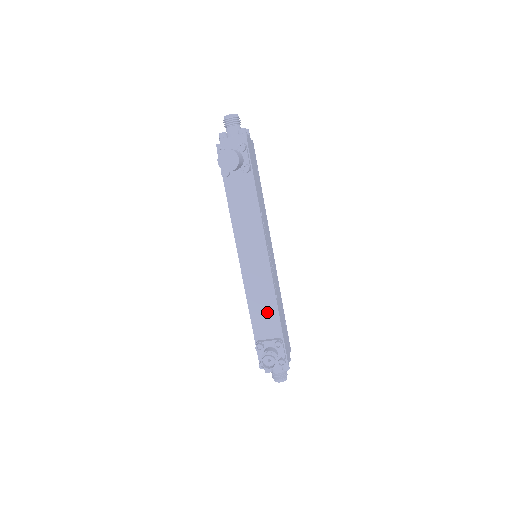
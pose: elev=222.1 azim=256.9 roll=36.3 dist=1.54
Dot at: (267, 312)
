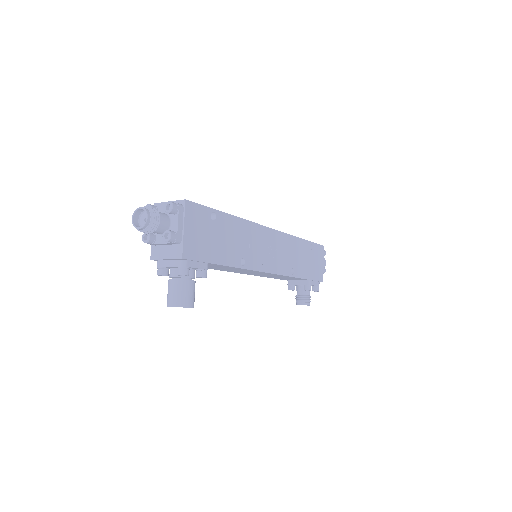
Dot at: (288, 278)
